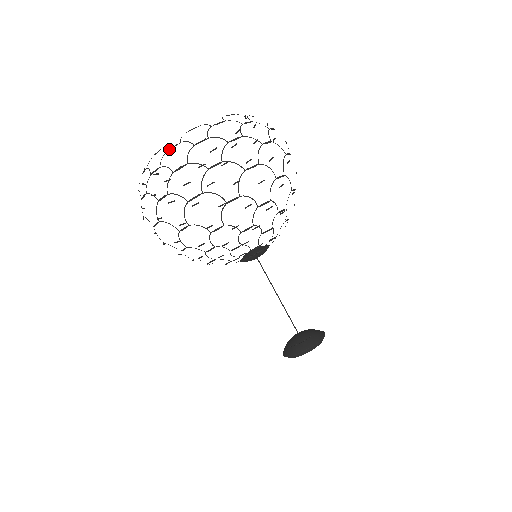
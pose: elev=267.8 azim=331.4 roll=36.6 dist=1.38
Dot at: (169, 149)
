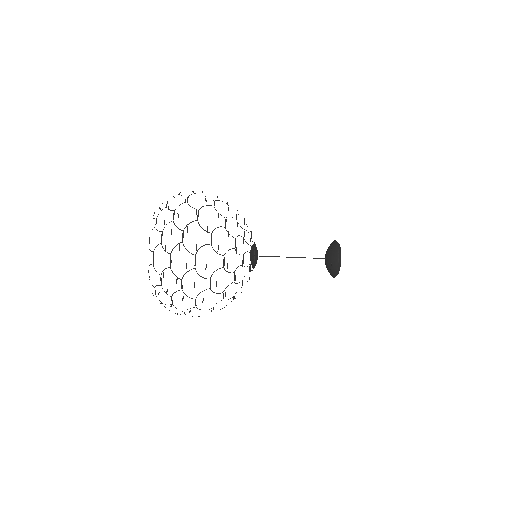
Dot at: occluded
